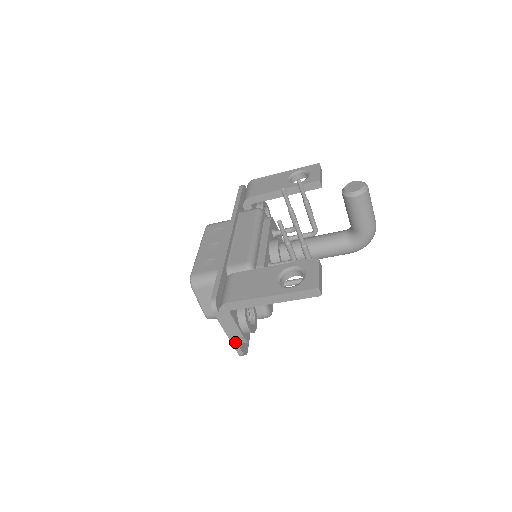
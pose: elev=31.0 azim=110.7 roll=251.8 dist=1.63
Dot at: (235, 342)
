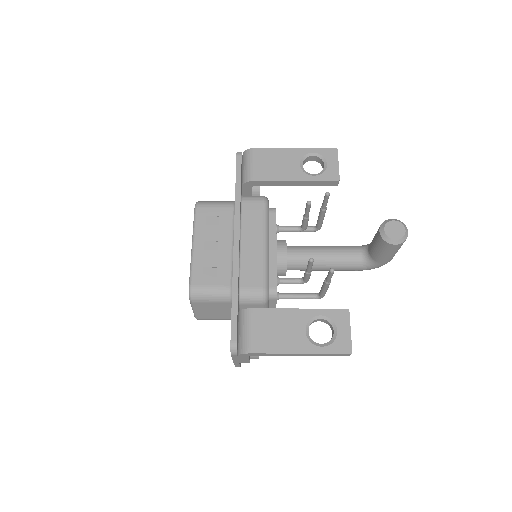
Dot at: (238, 363)
